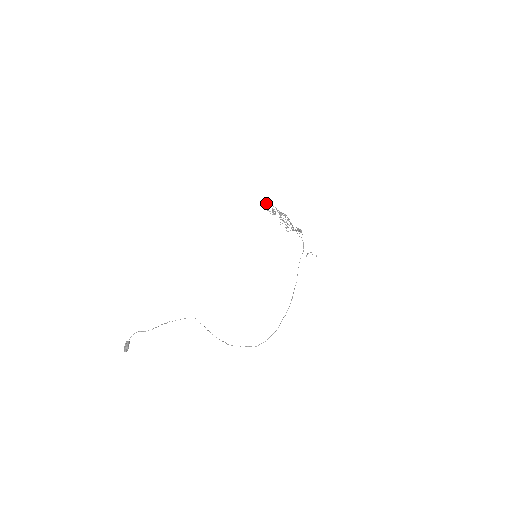
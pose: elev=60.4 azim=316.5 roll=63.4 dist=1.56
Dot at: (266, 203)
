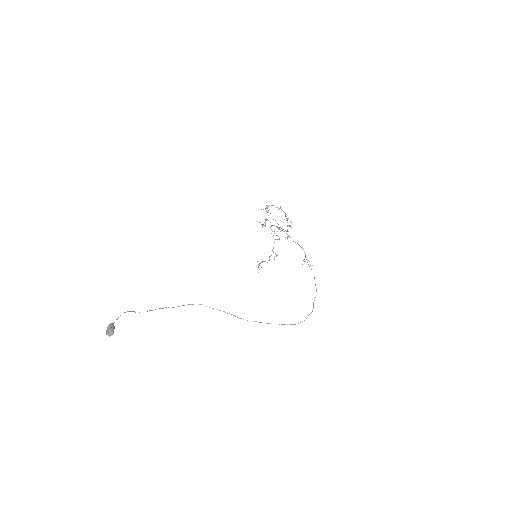
Dot at: occluded
